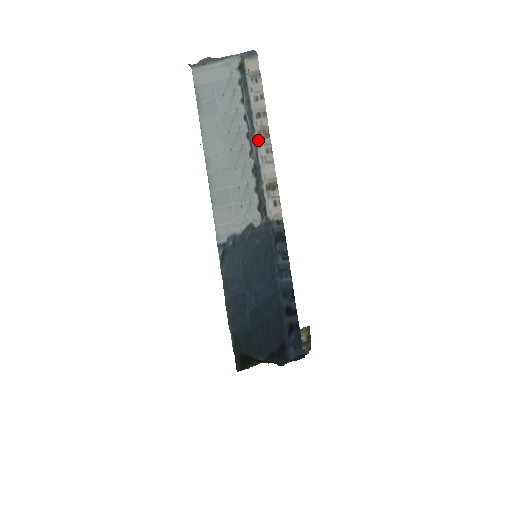
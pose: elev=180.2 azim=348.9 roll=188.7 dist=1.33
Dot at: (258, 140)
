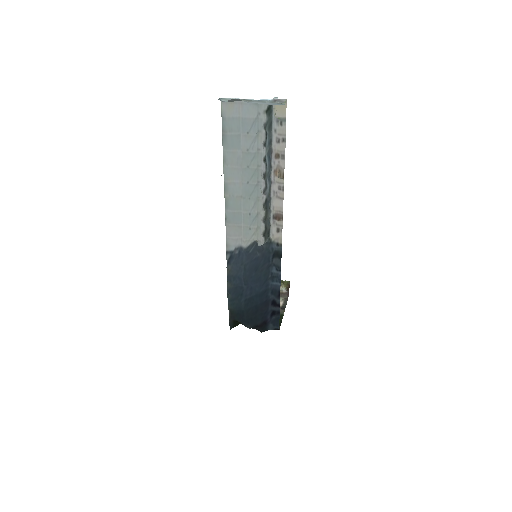
Dot at: (273, 177)
